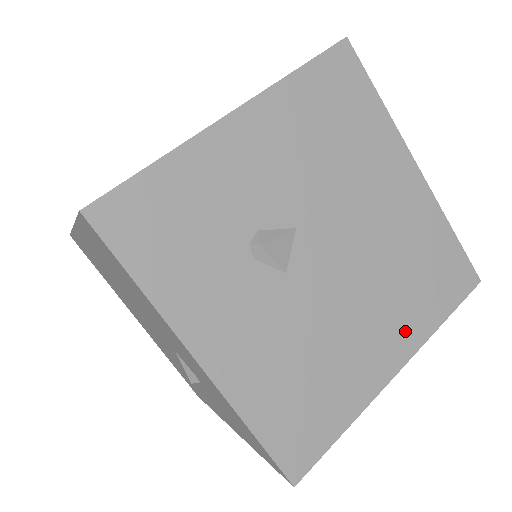
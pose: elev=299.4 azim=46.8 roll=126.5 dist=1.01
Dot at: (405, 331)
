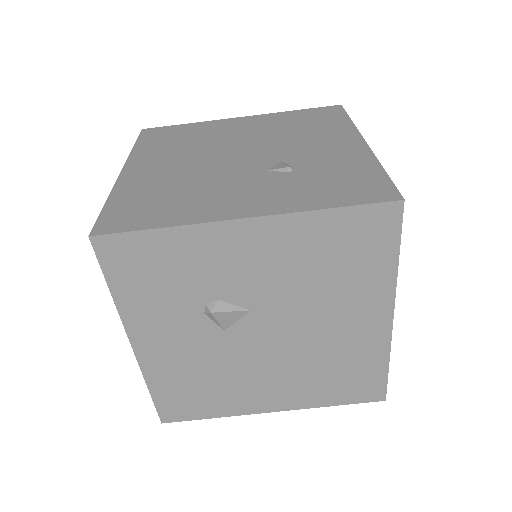
Dot at: (296, 397)
